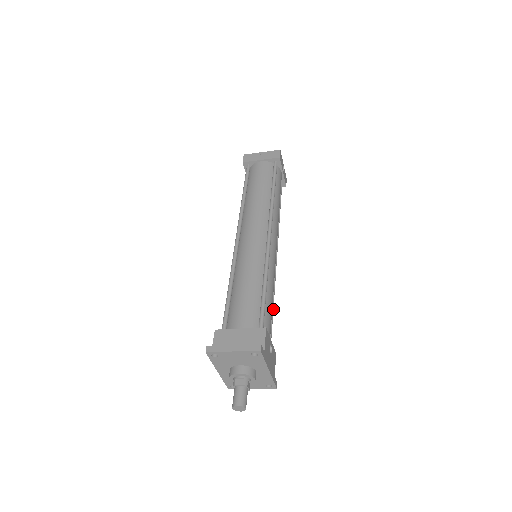
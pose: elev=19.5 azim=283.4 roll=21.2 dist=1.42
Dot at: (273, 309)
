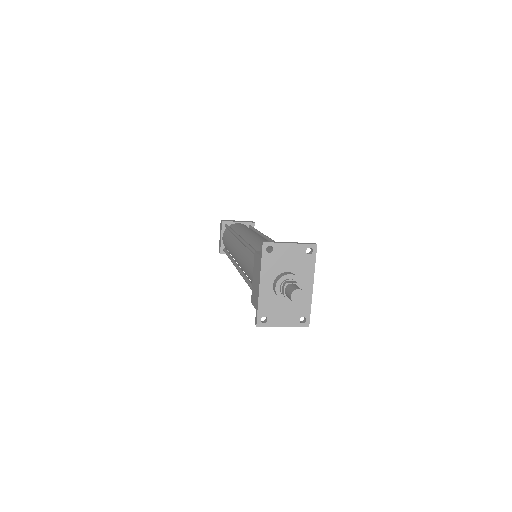
Dot at: occluded
